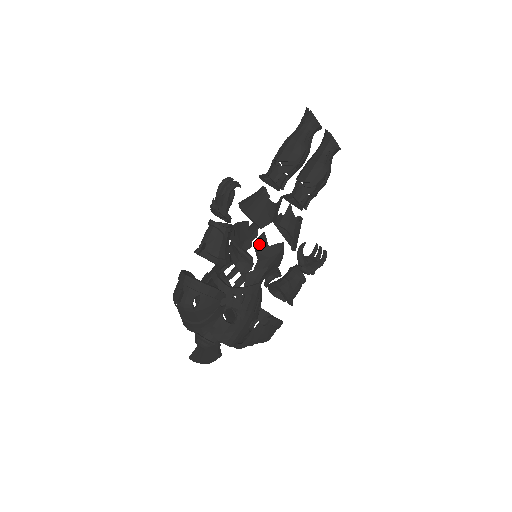
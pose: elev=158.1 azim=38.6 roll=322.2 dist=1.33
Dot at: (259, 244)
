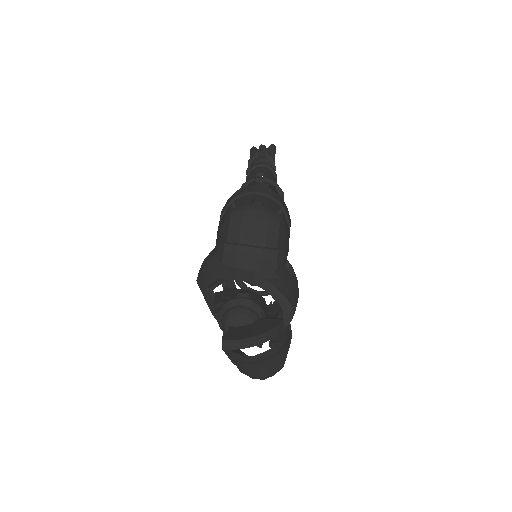
Dot at: occluded
